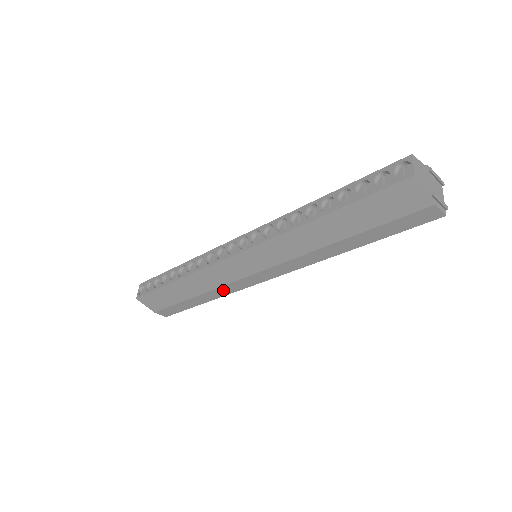
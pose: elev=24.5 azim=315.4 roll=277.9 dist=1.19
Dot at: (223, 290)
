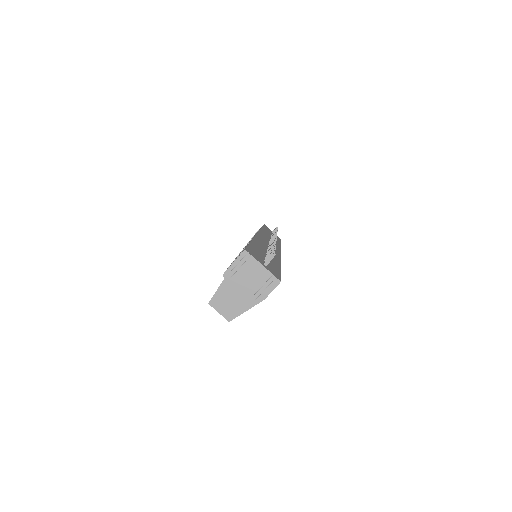
Dot at: occluded
